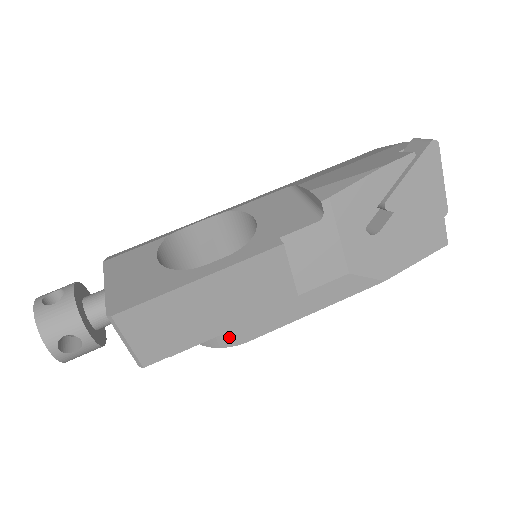
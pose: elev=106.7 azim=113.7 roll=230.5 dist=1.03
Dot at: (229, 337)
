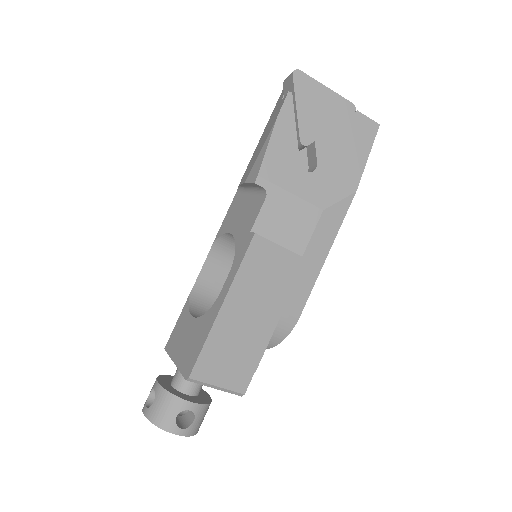
Dot at: (283, 325)
